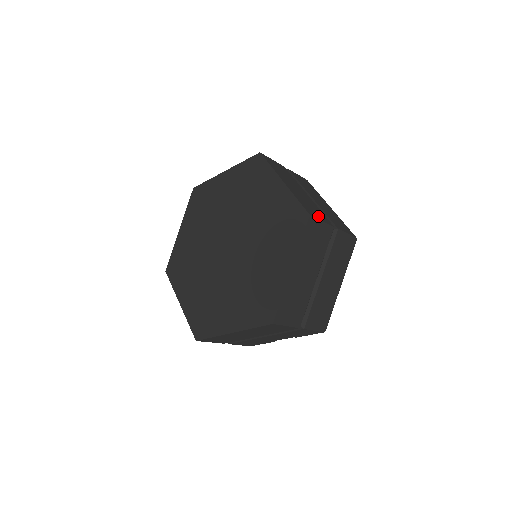
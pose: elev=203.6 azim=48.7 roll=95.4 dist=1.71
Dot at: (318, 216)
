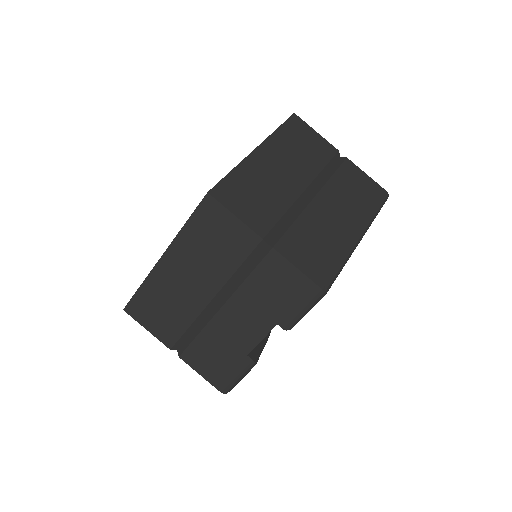
Dot at: occluded
